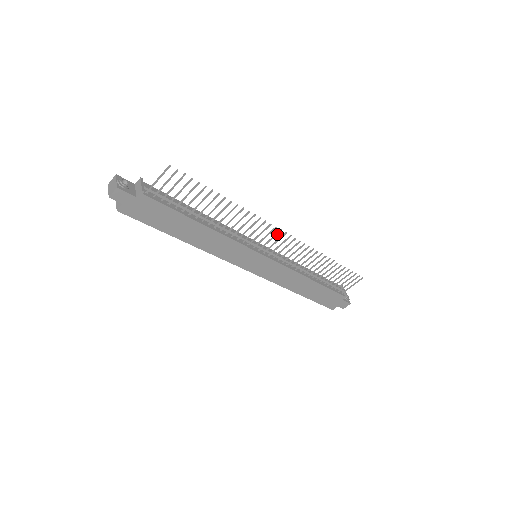
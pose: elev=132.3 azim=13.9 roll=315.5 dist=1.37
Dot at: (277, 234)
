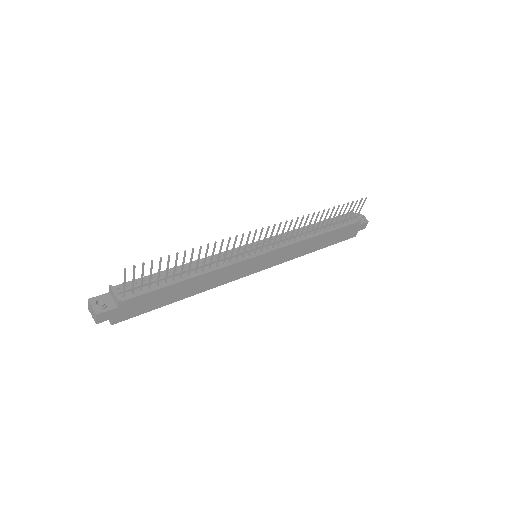
Dot at: (261, 233)
